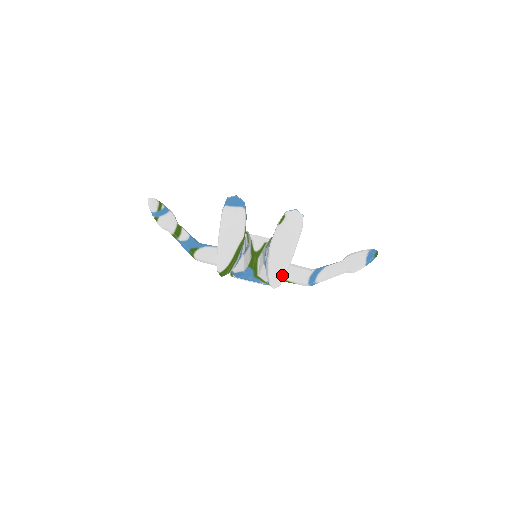
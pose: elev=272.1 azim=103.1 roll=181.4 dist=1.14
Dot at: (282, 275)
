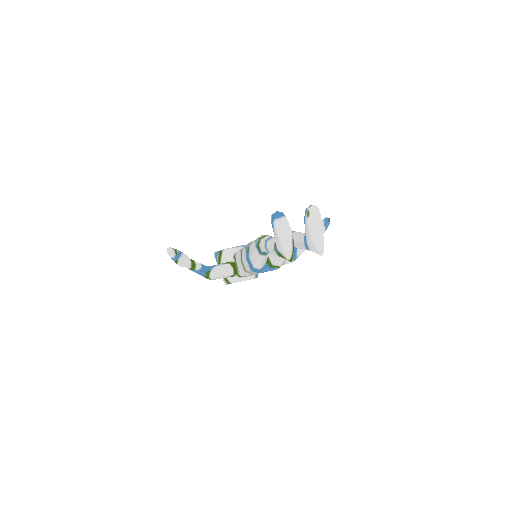
Dot at: (323, 245)
